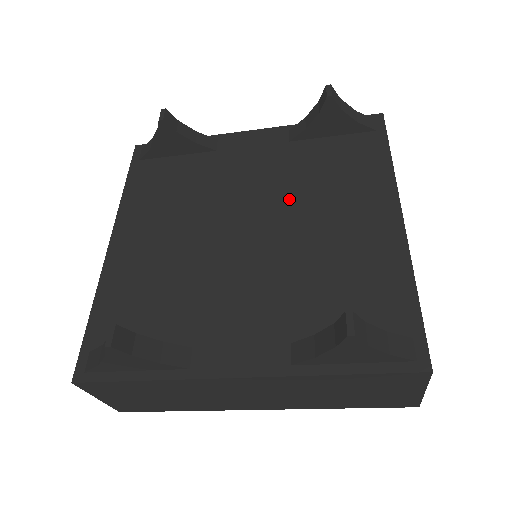
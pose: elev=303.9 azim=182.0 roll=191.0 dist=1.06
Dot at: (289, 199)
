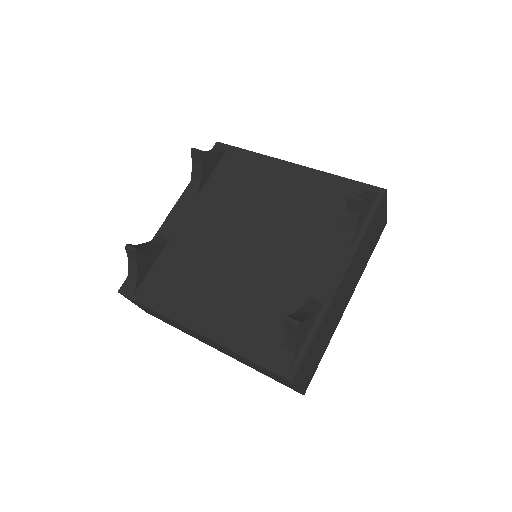
Dot at: (242, 212)
